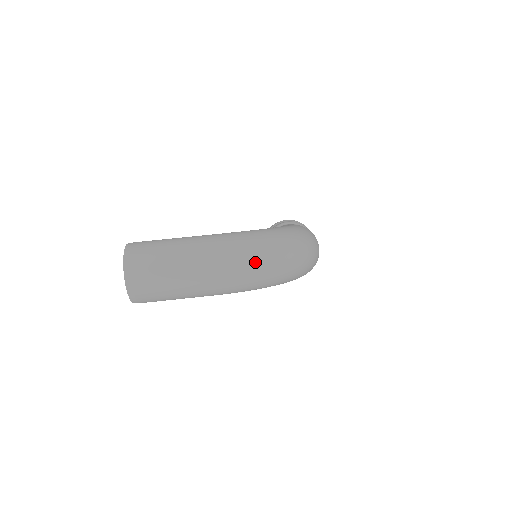
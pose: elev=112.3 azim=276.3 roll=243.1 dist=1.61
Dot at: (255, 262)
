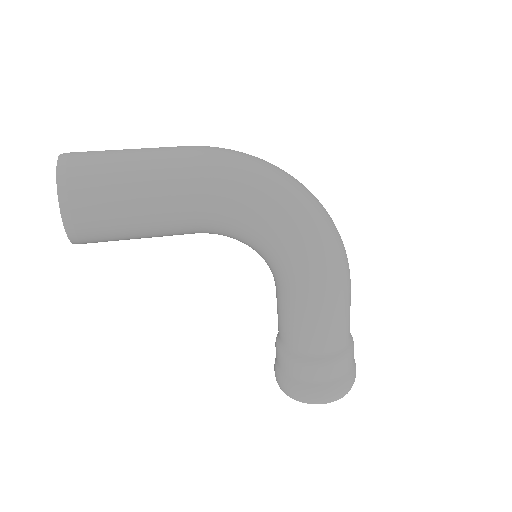
Dot at: (247, 154)
